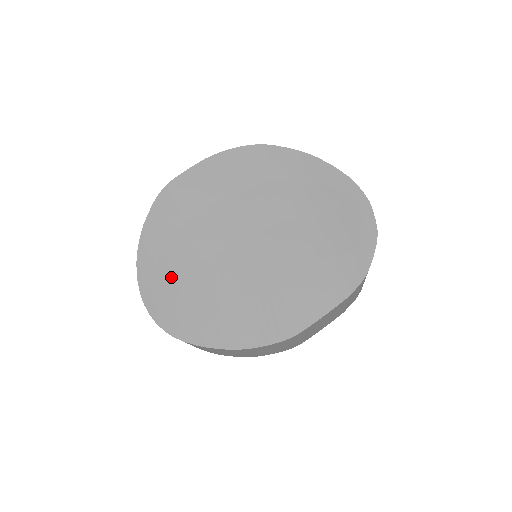
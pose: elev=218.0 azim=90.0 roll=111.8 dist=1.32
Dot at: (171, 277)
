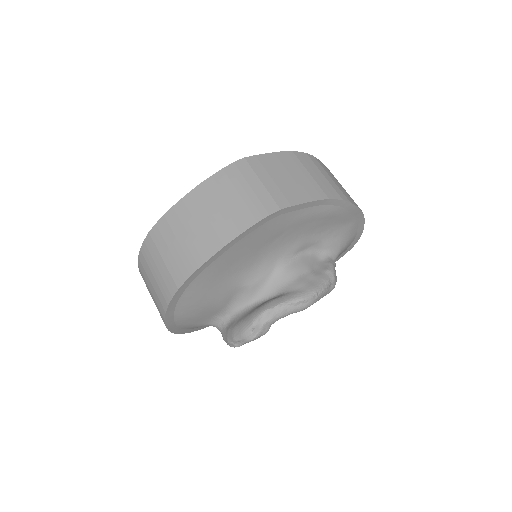
Dot at: occluded
